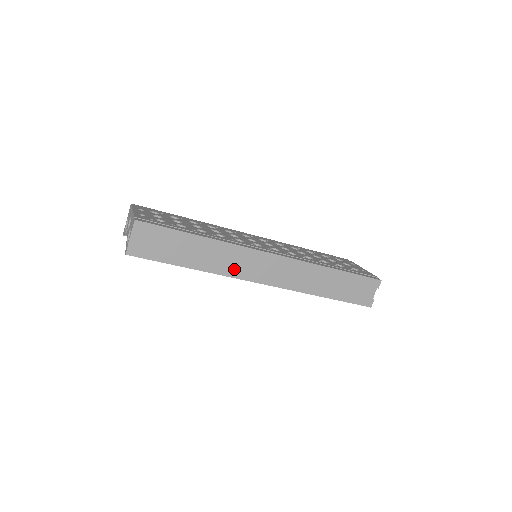
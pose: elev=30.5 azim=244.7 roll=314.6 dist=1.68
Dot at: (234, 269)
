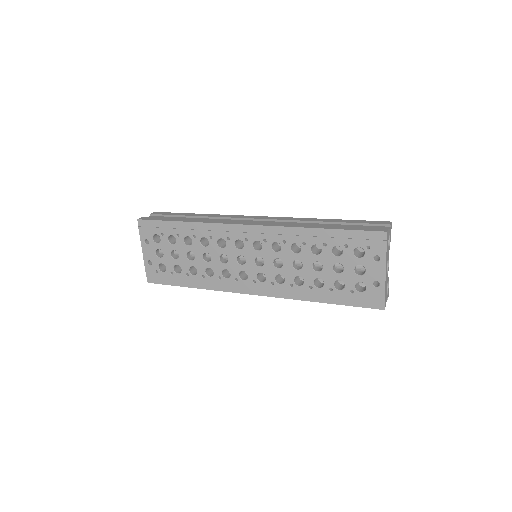
Dot at: occluded
